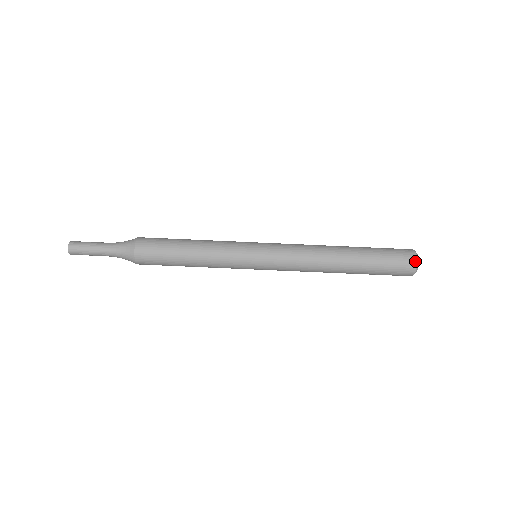
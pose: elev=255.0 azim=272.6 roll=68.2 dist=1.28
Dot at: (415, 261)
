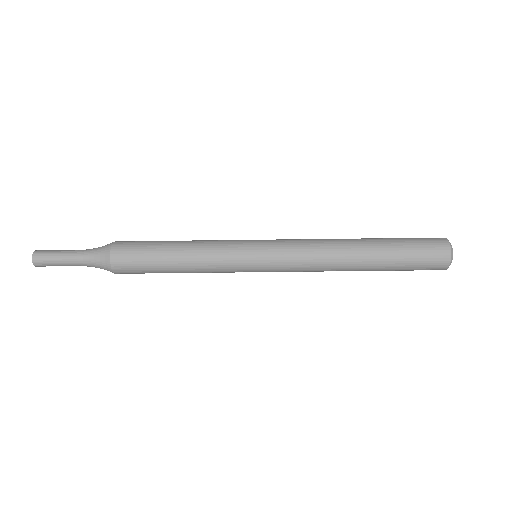
Dot at: (447, 265)
